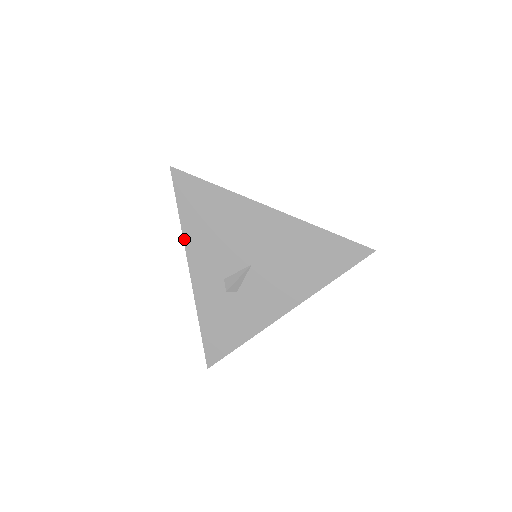
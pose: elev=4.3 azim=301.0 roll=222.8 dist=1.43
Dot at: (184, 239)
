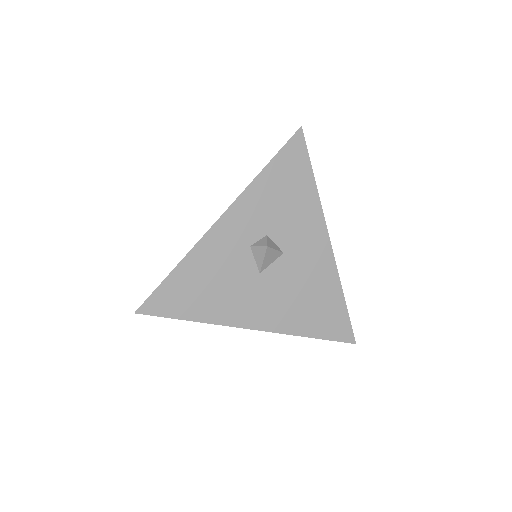
Dot at: occluded
